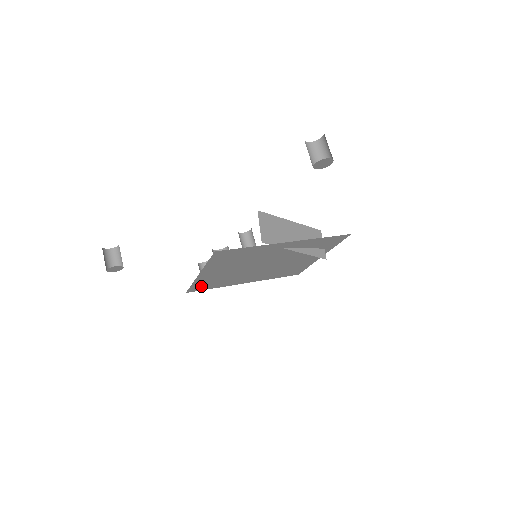
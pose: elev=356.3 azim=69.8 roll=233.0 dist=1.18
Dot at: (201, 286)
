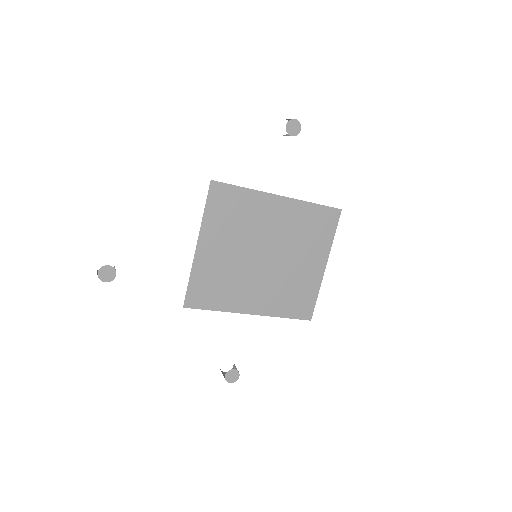
Dot at: (200, 293)
